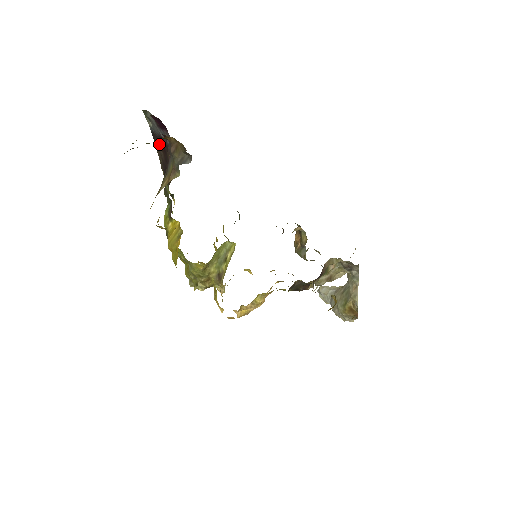
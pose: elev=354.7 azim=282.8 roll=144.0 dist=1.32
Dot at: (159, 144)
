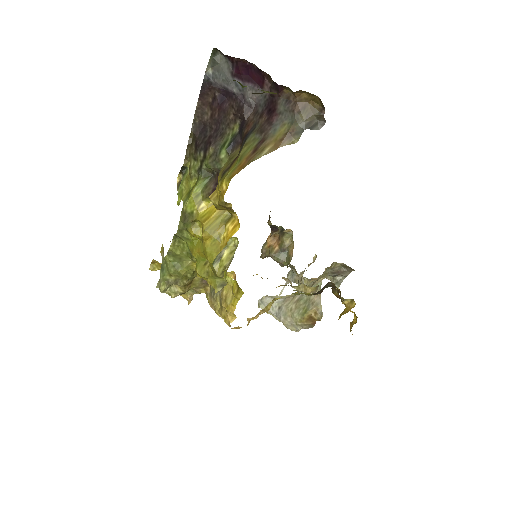
Dot at: occluded
